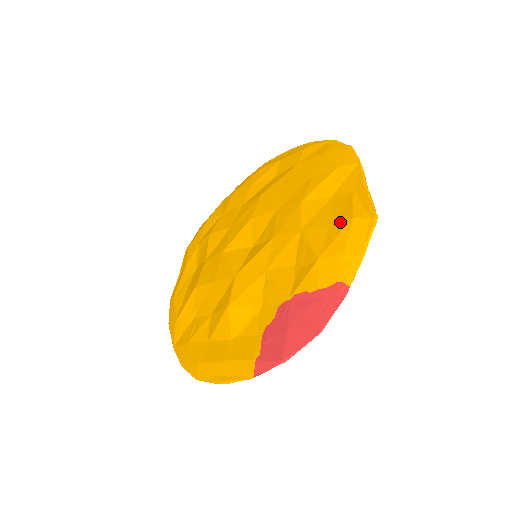
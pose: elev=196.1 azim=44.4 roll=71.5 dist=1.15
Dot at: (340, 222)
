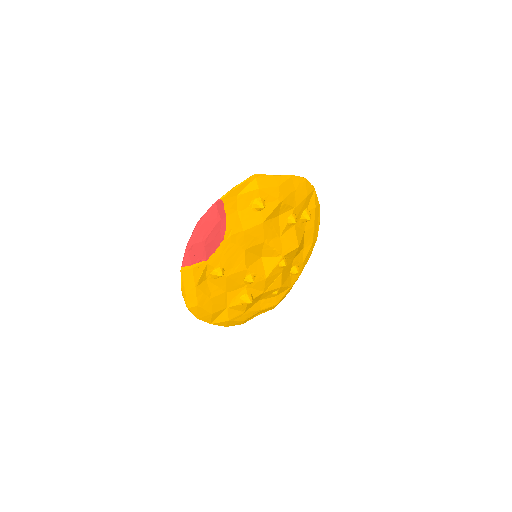
Dot at: occluded
